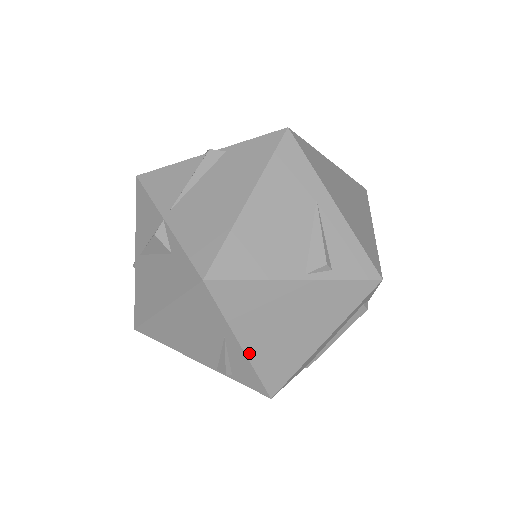
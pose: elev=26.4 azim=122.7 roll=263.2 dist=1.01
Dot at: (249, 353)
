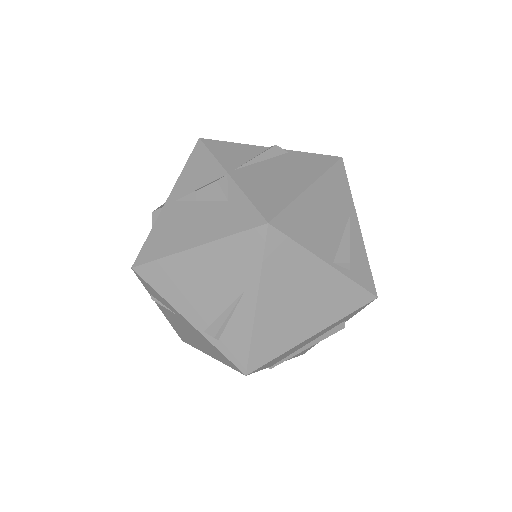
Dot at: (258, 315)
